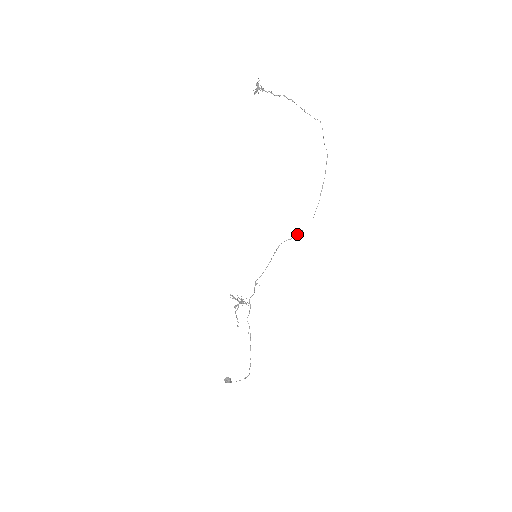
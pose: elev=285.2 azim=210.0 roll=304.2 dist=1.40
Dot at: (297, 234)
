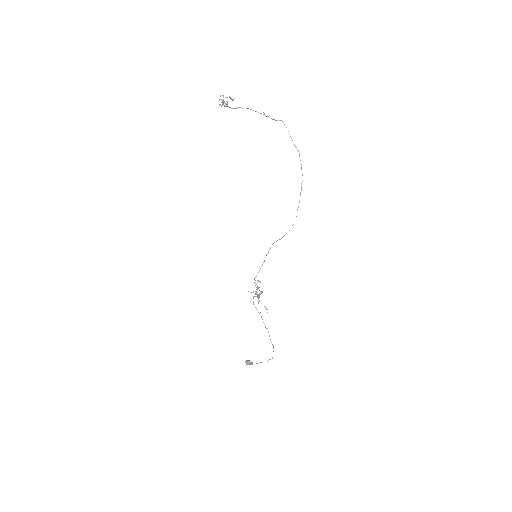
Dot at: occluded
